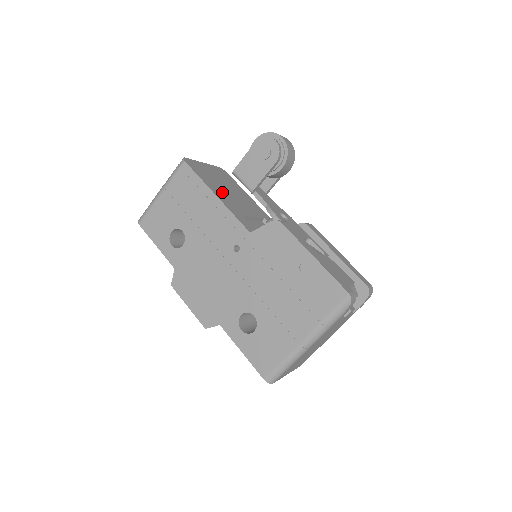
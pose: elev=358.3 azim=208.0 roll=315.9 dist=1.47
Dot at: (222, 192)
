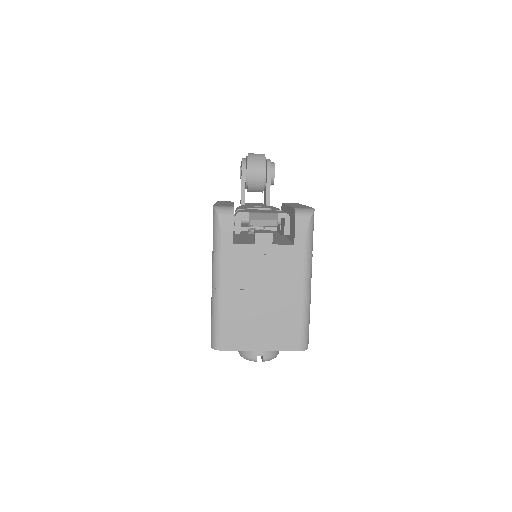
Dot at: occluded
